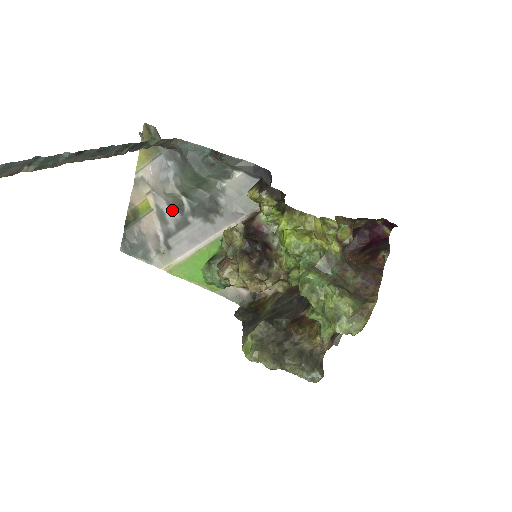
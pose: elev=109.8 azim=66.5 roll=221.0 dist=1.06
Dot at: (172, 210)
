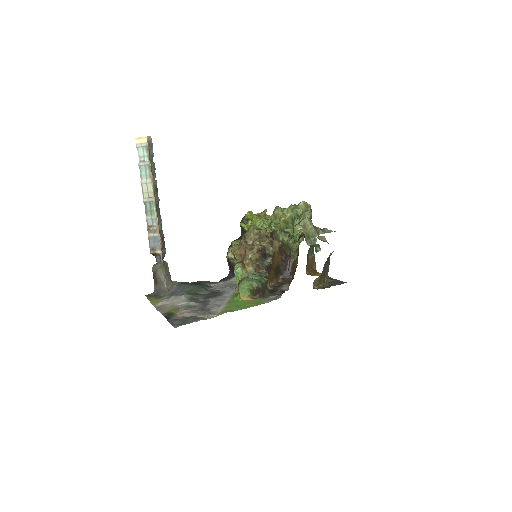
Dot at: (193, 302)
